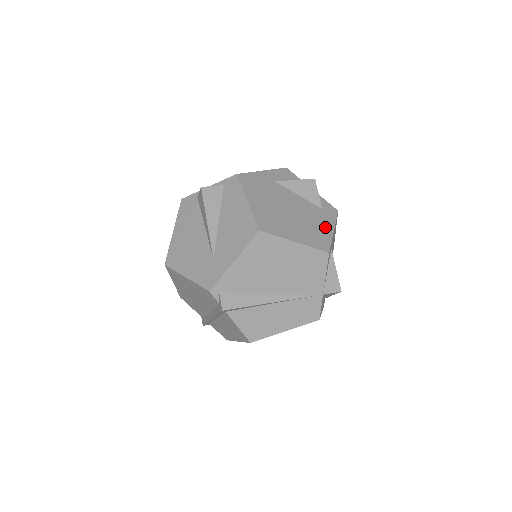
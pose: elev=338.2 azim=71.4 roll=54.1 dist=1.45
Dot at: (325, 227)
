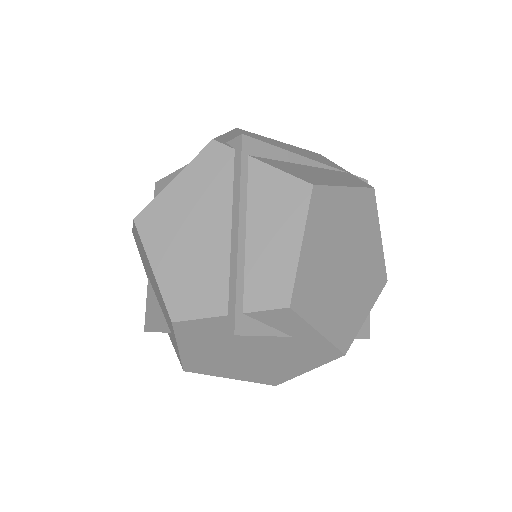
Dot at: occluded
